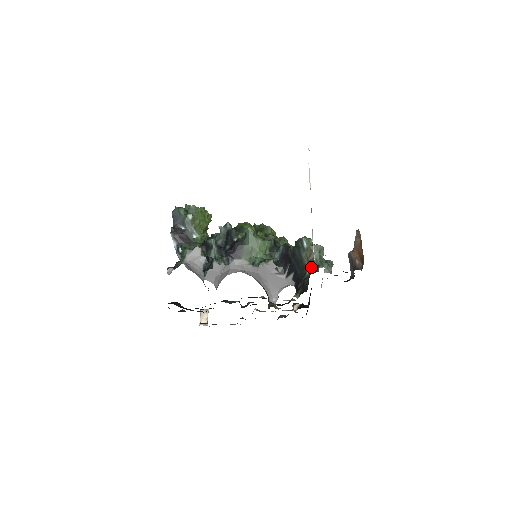
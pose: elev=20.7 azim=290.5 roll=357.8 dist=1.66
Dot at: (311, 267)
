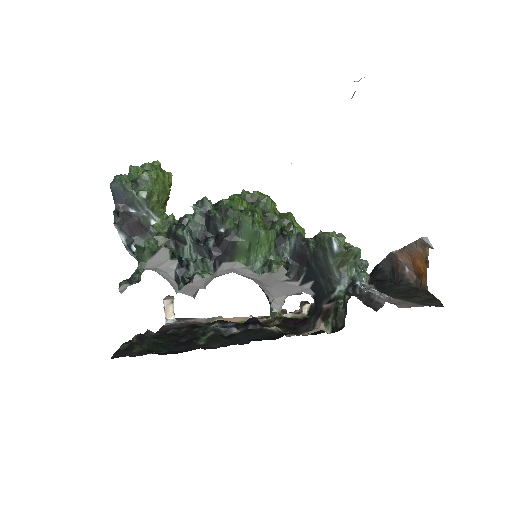
Dot at: (343, 280)
